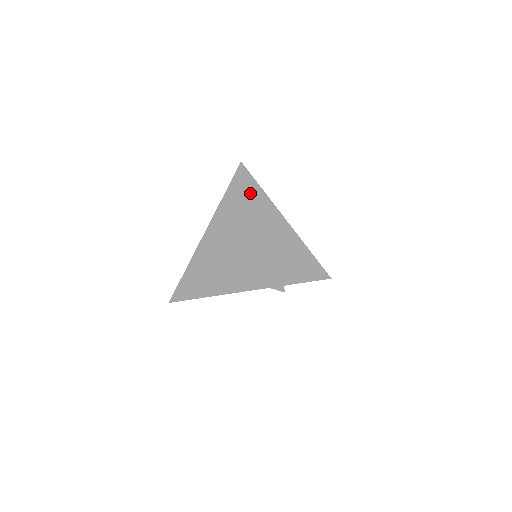
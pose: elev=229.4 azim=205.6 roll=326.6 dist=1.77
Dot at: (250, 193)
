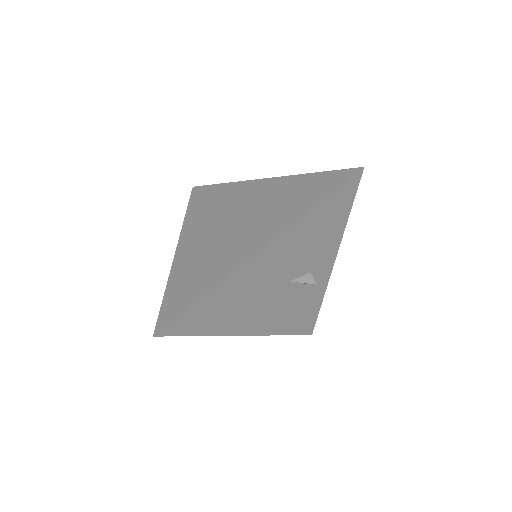
Dot at: (216, 193)
